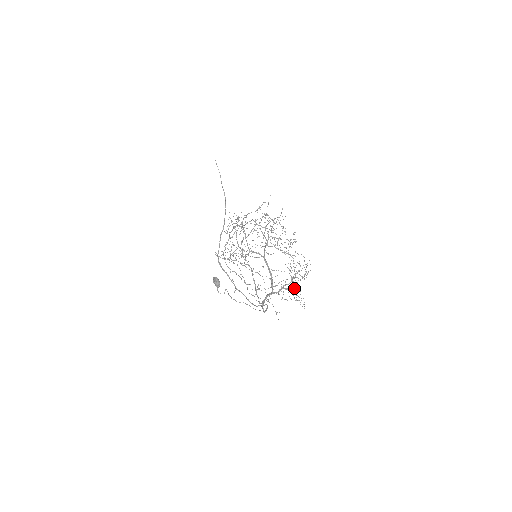
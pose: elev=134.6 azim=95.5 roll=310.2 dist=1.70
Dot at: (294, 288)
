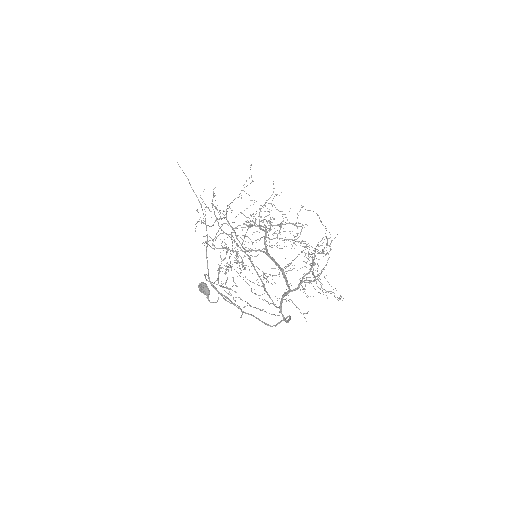
Dot at: (319, 278)
